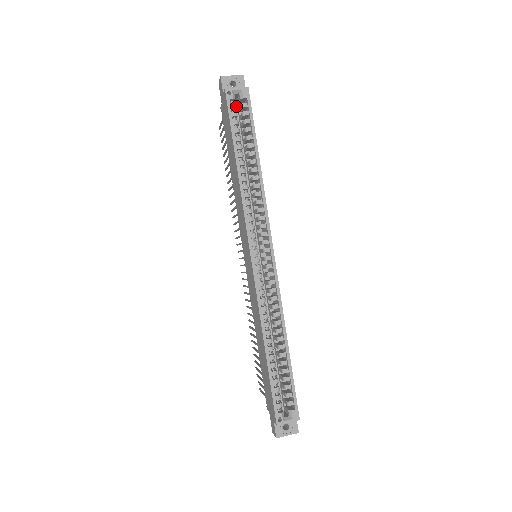
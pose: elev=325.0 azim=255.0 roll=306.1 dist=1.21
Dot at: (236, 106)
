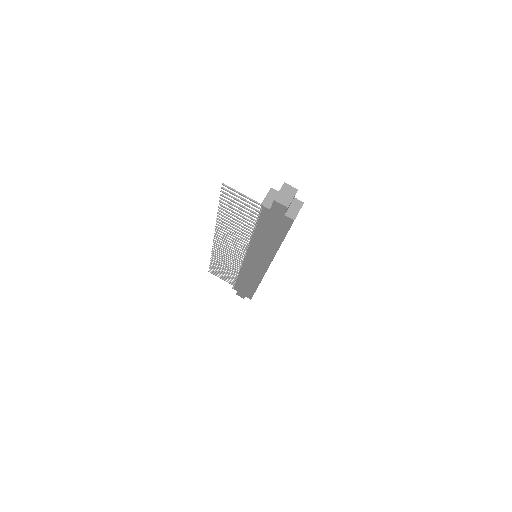
Dot at: occluded
